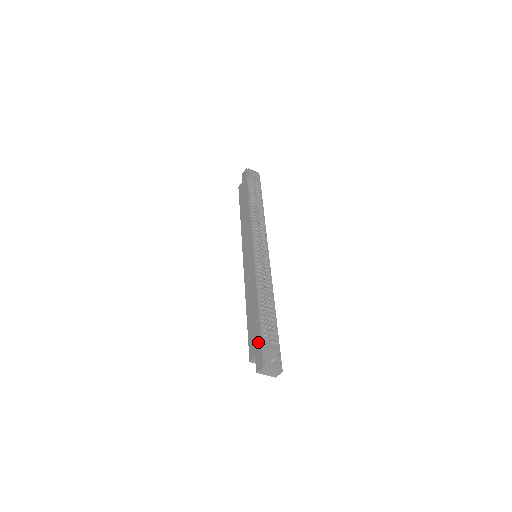
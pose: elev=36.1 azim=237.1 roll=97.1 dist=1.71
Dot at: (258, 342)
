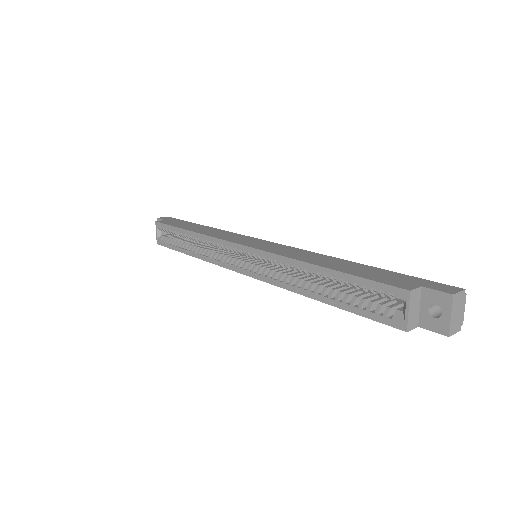
Dot at: (408, 277)
